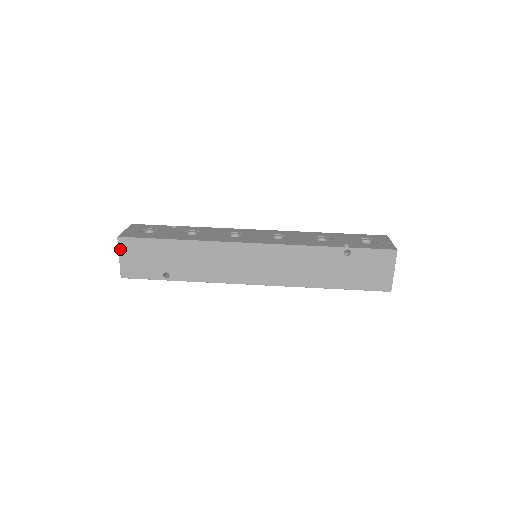
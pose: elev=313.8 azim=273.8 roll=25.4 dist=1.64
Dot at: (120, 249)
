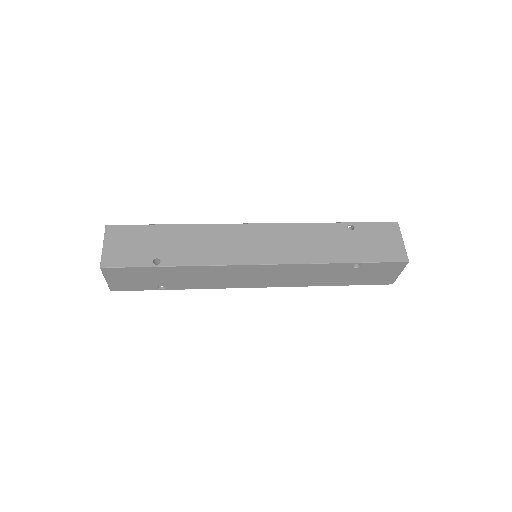
Dot at: (106, 237)
